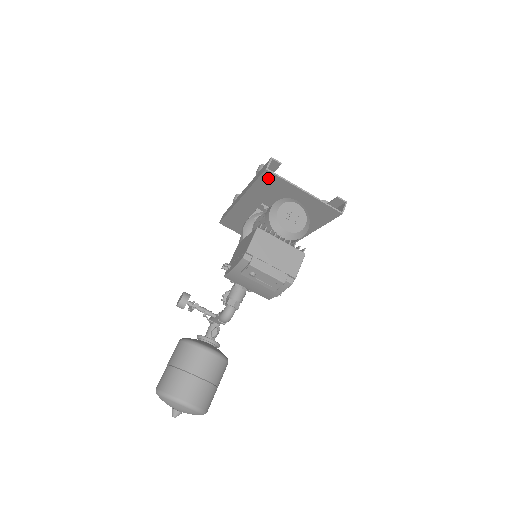
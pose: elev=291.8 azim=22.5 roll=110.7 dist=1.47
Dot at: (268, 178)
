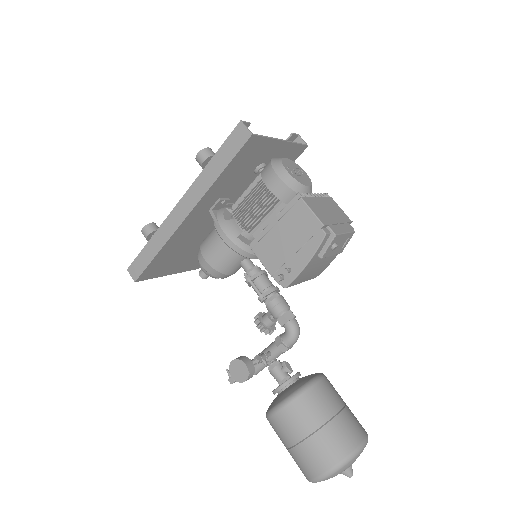
Dot at: (247, 148)
